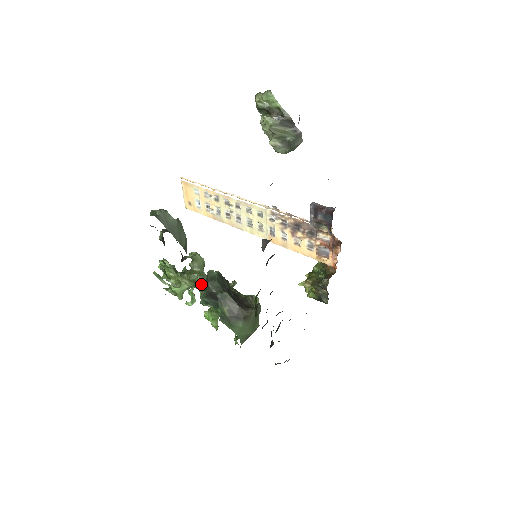
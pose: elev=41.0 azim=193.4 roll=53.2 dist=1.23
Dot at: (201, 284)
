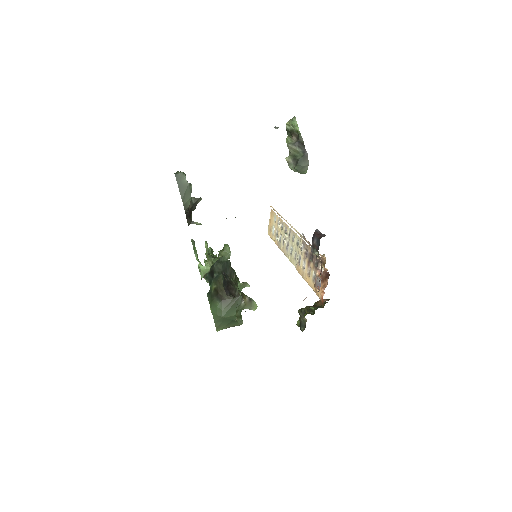
Dot at: occluded
